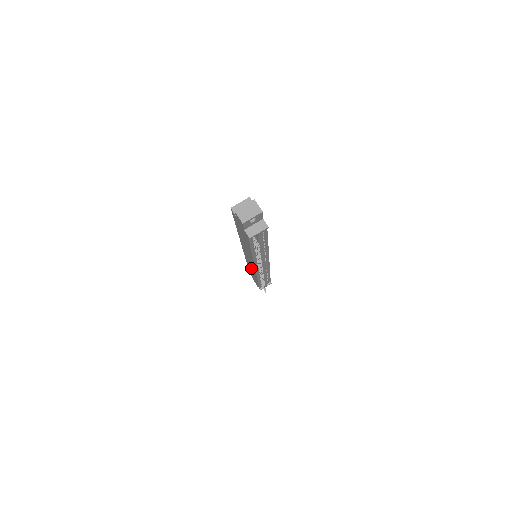
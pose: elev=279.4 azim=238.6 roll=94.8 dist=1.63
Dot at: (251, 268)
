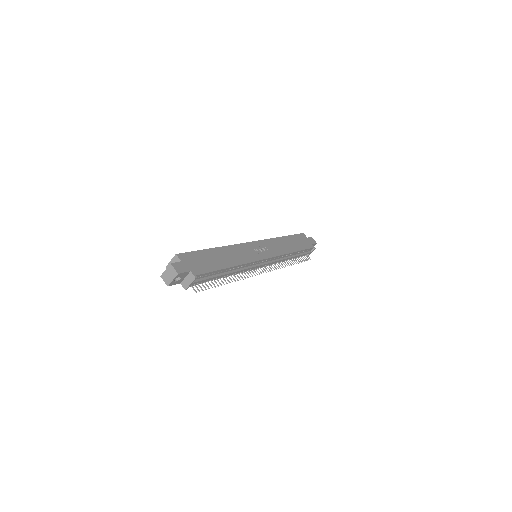
Dot at: occluded
